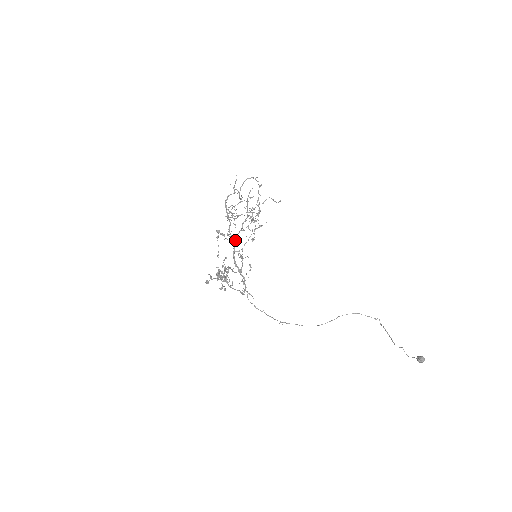
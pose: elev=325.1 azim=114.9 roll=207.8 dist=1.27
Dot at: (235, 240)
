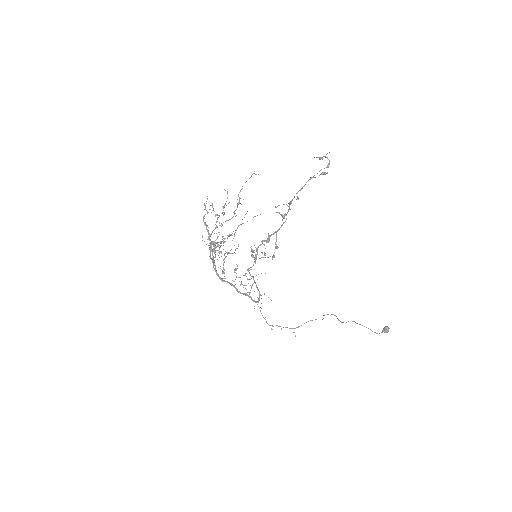
Dot at: (214, 269)
